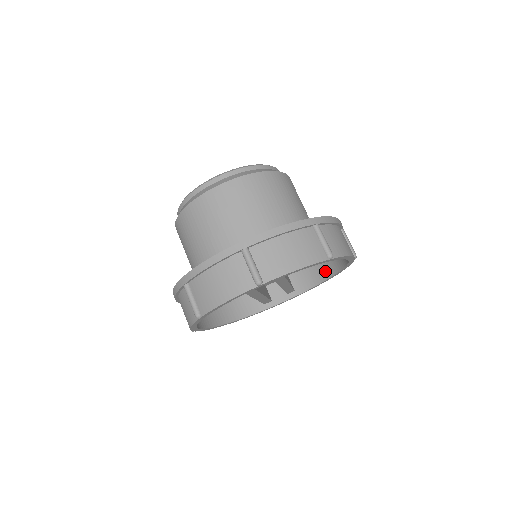
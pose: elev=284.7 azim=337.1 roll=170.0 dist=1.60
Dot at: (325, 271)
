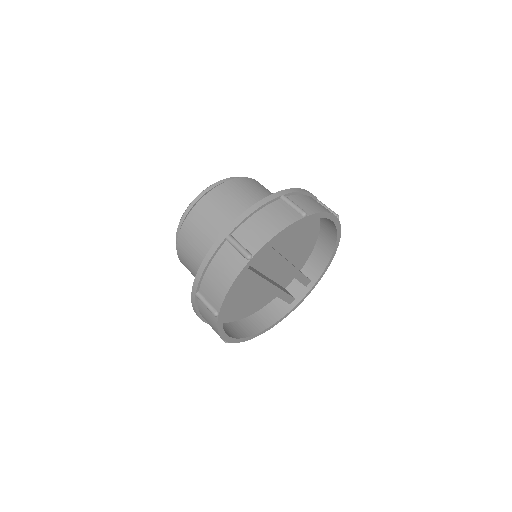
Dot at: (327, 249)
